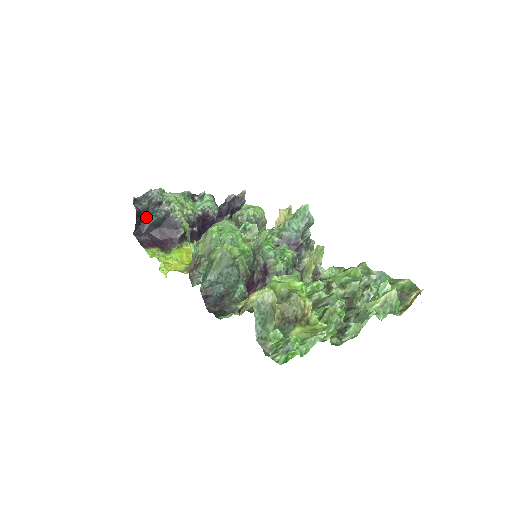
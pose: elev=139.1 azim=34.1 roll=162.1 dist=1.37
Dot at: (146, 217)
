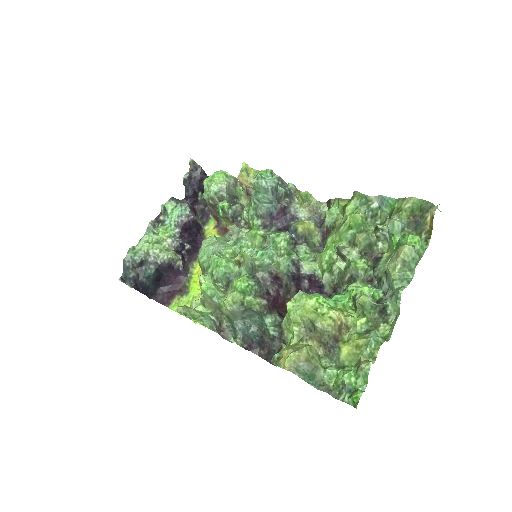
Dot at: (144, 281)
